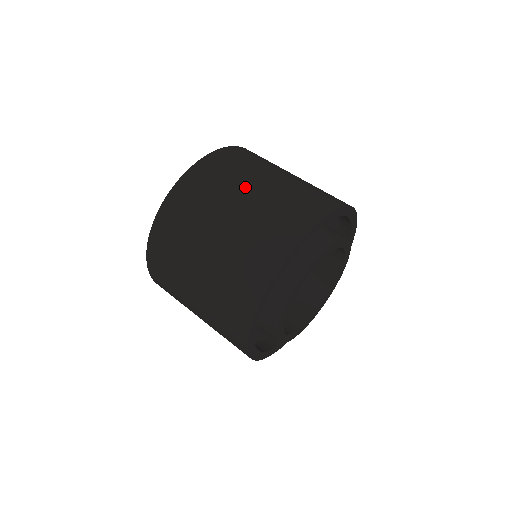
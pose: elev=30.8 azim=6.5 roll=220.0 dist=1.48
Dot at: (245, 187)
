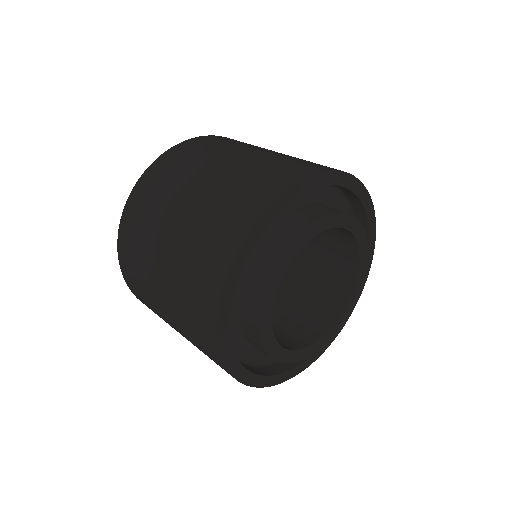
Dot at: (171, 212)
